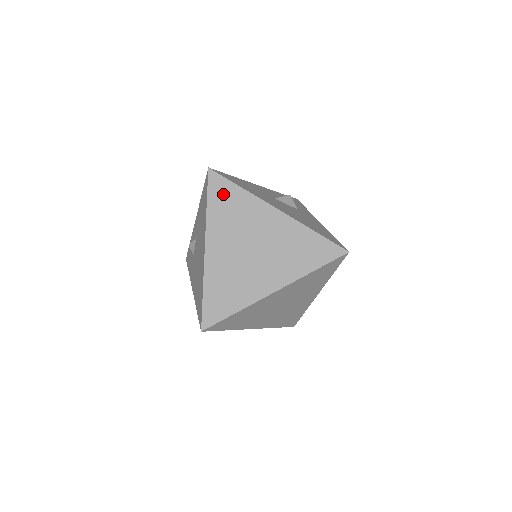
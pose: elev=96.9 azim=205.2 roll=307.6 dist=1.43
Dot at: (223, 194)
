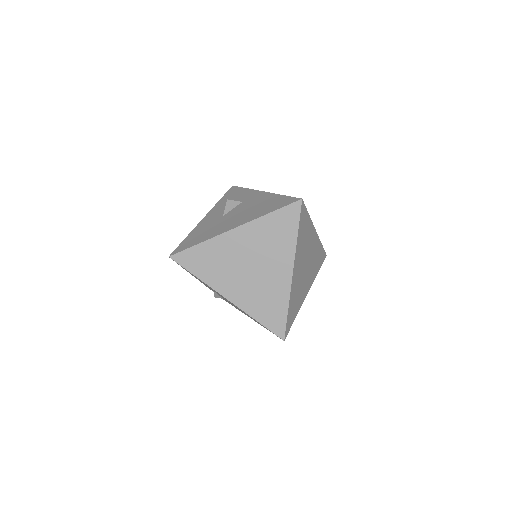
Dot at: (196, 260)
